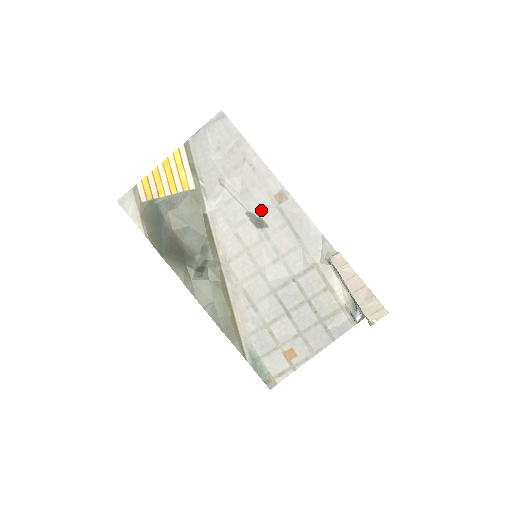
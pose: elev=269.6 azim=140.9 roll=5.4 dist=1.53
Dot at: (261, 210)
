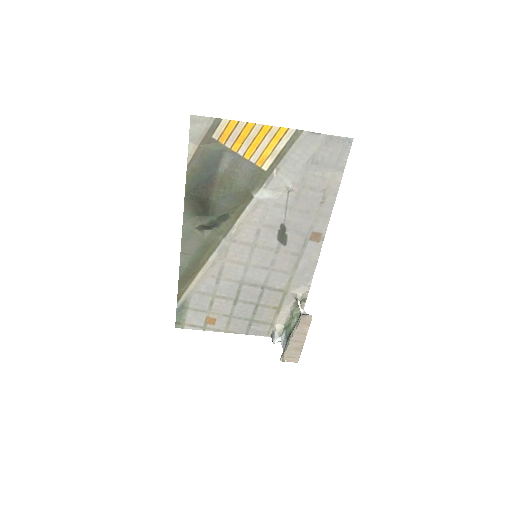
Dot at: (294, 232)
